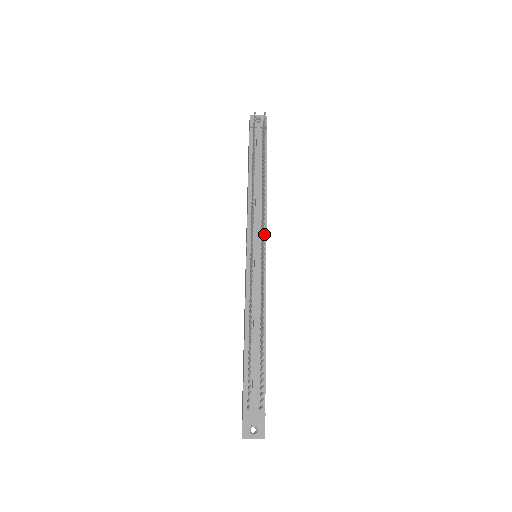
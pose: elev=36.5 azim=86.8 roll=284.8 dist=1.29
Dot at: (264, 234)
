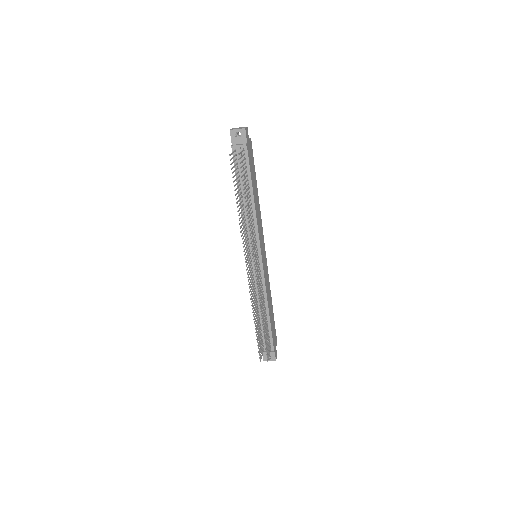
Dot at: occluded
